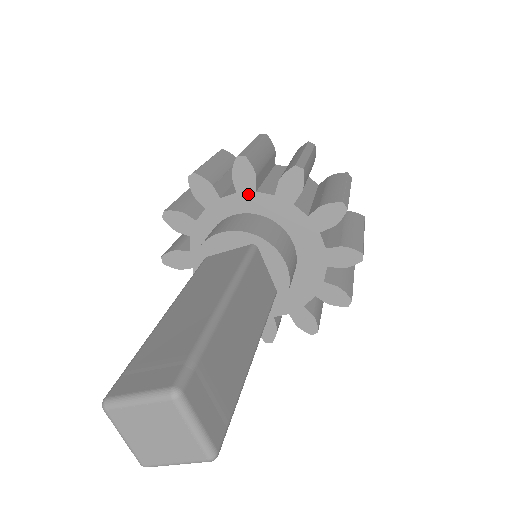
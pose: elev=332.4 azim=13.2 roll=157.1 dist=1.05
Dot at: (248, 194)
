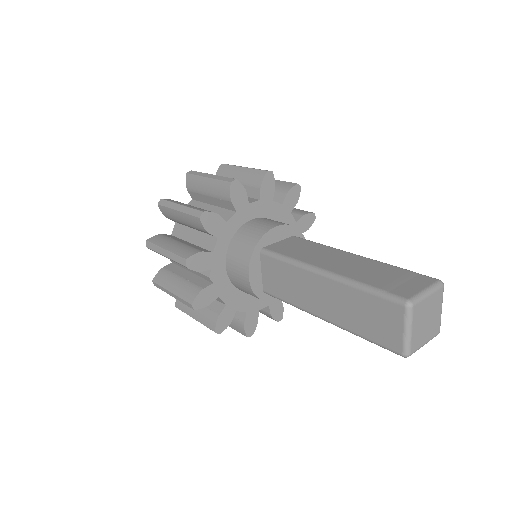
Dot at: (267, 202)
